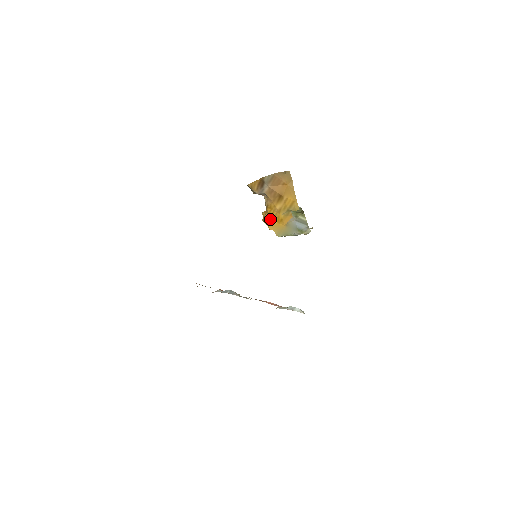
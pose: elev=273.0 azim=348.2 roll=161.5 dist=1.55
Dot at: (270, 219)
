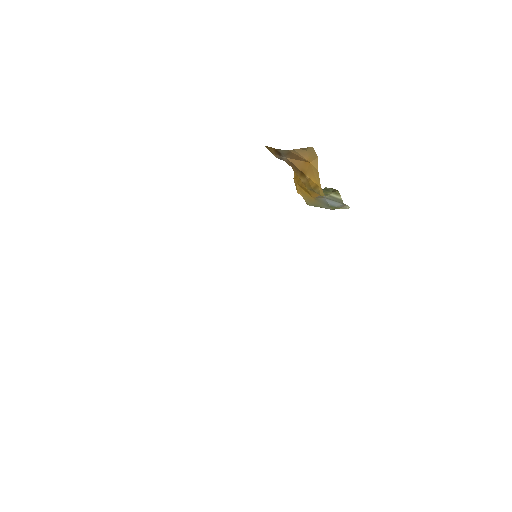
Dot at: (297, 184)
